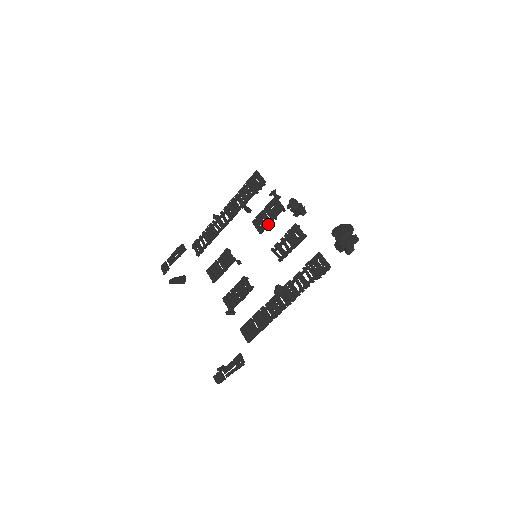
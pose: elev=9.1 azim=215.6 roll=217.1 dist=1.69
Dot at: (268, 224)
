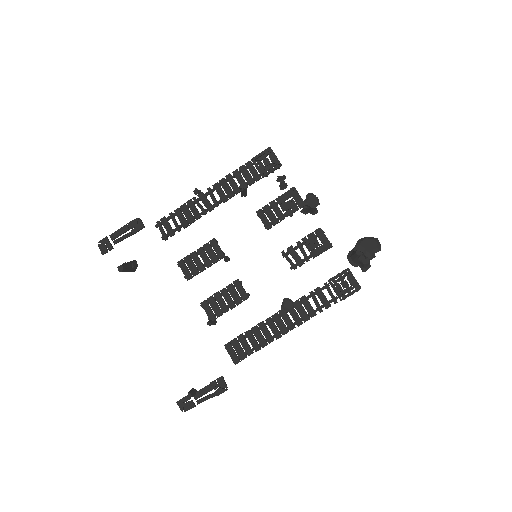
Dot at: (281, 220)
